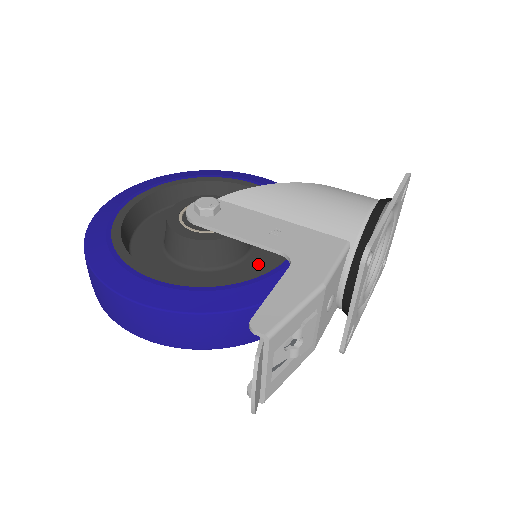
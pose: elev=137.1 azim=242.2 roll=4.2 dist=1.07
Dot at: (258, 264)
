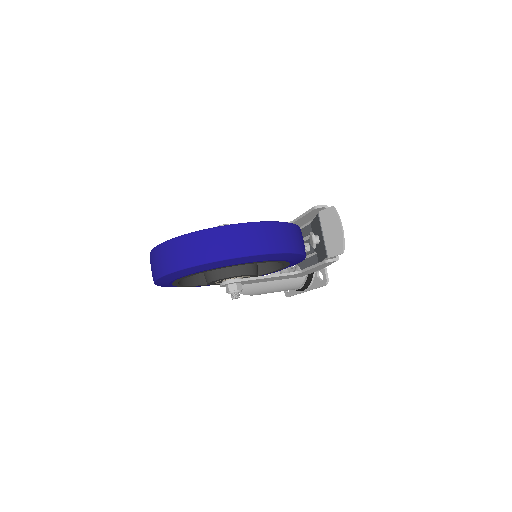
Dot at: occluded
